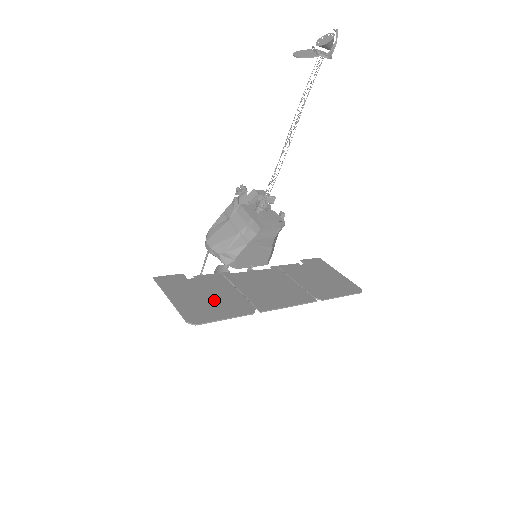
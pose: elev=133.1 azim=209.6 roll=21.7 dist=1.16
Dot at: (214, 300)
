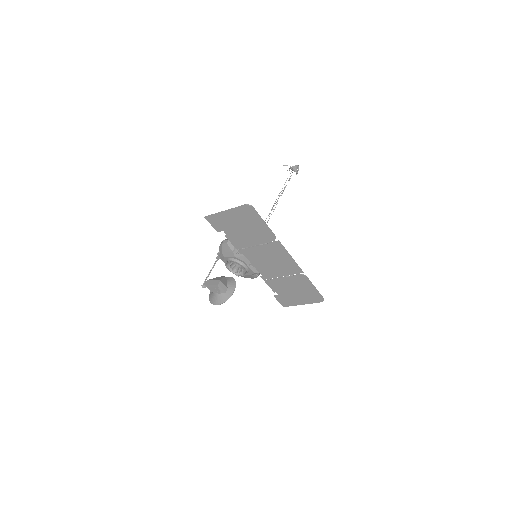
Dot at: (249, 228)
